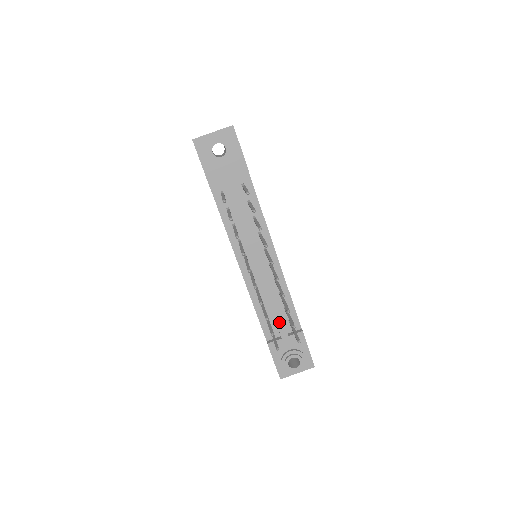
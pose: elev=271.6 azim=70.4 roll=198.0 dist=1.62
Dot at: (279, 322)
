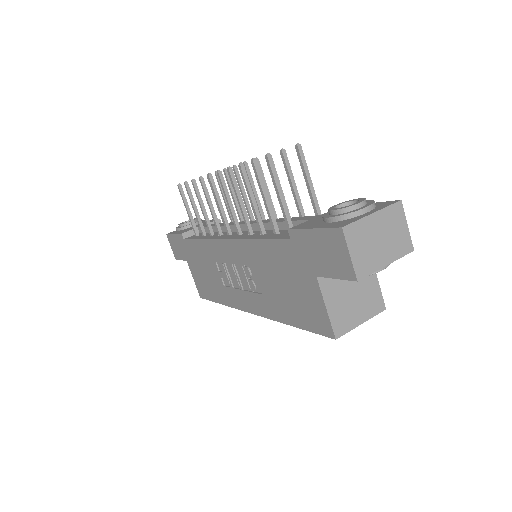
Dot at: (296, 219)
